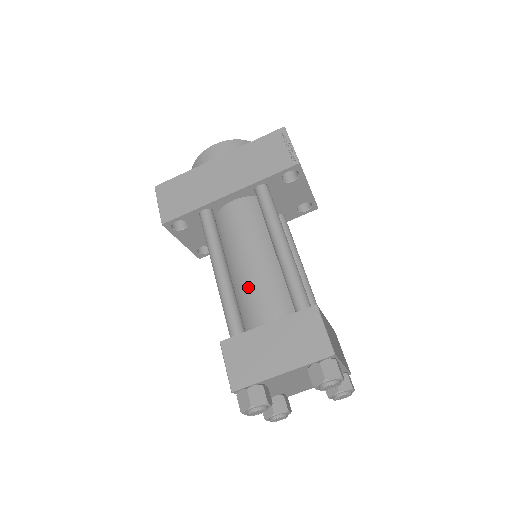
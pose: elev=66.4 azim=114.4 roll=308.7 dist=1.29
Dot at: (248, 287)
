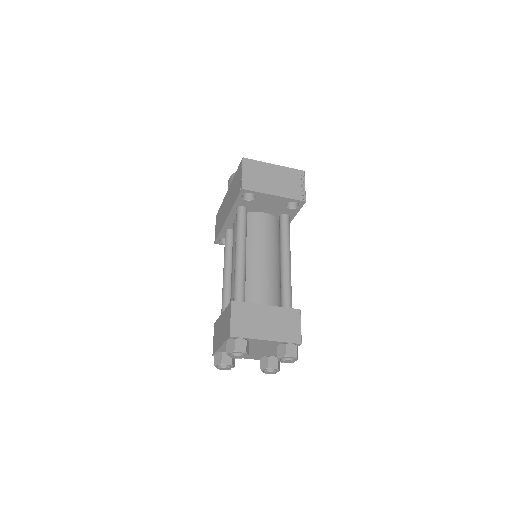
Dot at: occluded
